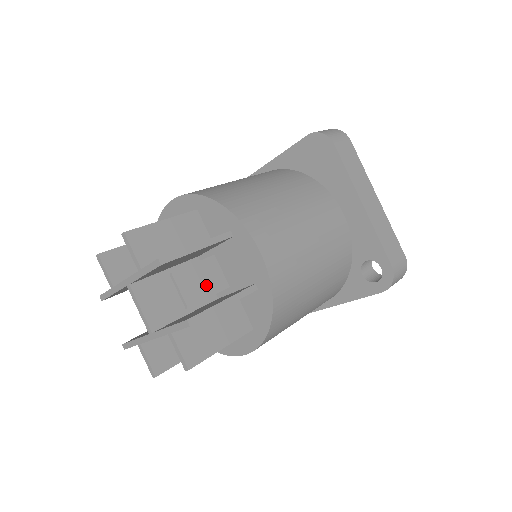
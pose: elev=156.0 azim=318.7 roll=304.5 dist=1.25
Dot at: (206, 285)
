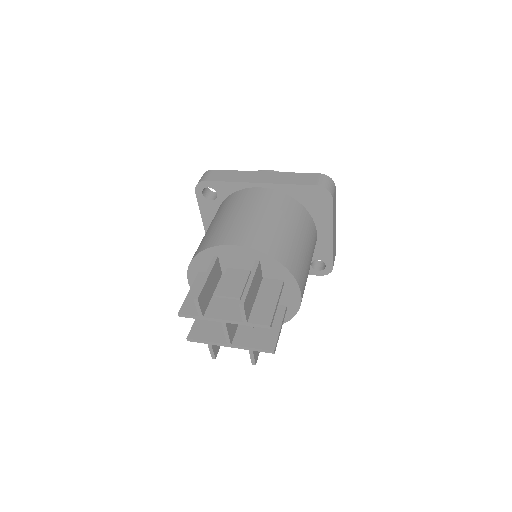
Dot at: occluded
